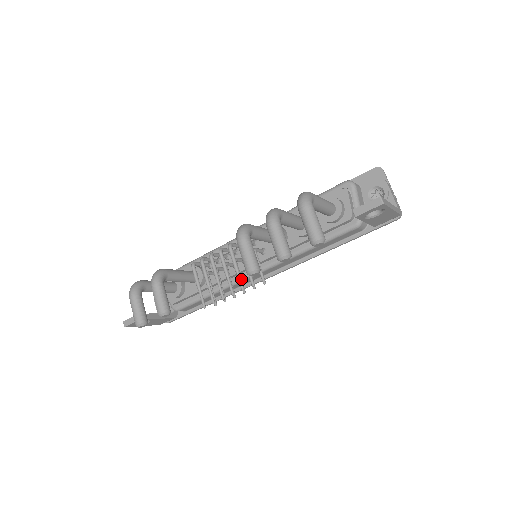
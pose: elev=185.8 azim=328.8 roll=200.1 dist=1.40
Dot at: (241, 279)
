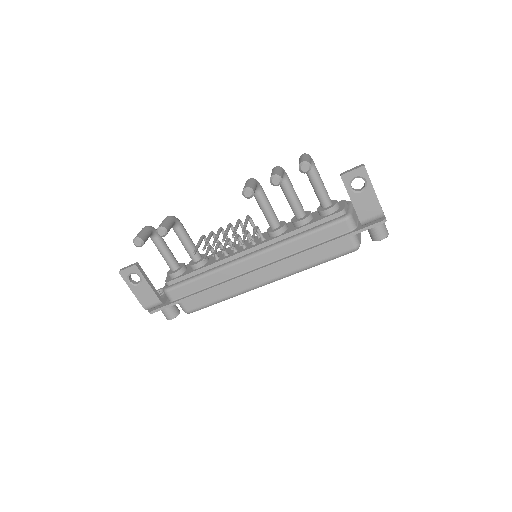
Dot at: (235, 241)
